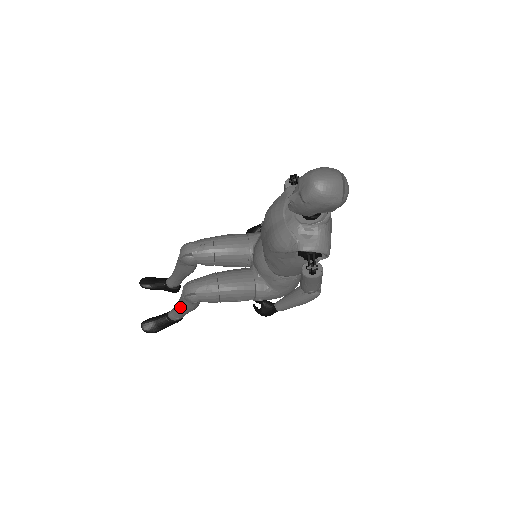
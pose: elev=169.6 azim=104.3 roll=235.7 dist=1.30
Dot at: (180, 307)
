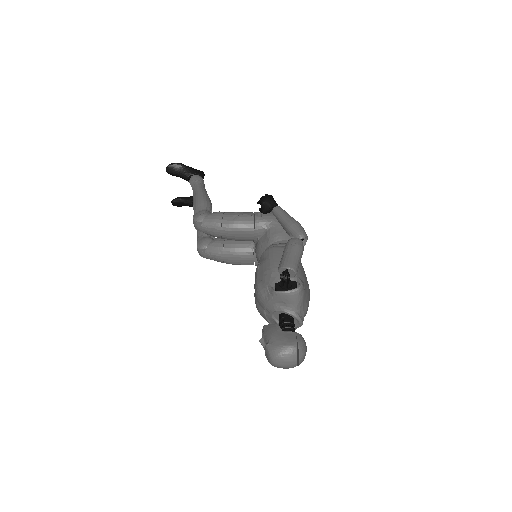
Dot at: occluded
